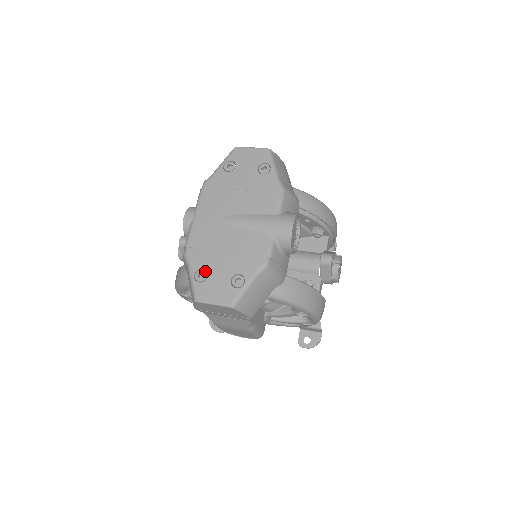
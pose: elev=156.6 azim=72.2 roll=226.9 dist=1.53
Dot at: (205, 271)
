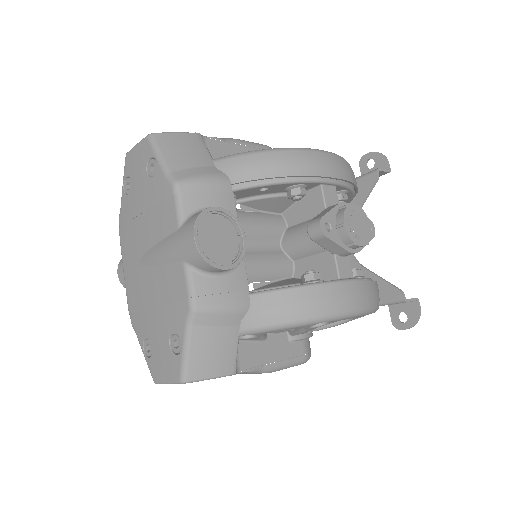
Dot at: occluded
